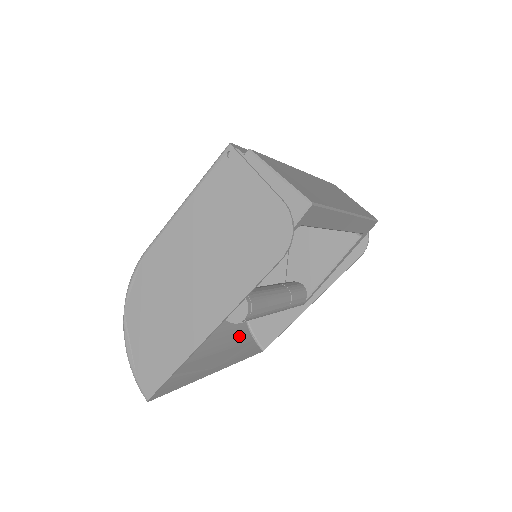
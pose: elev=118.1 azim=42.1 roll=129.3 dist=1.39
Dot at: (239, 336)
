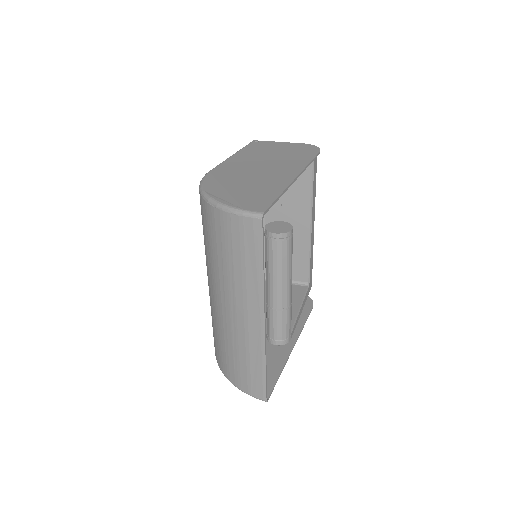
Dot at: (242, 370)
